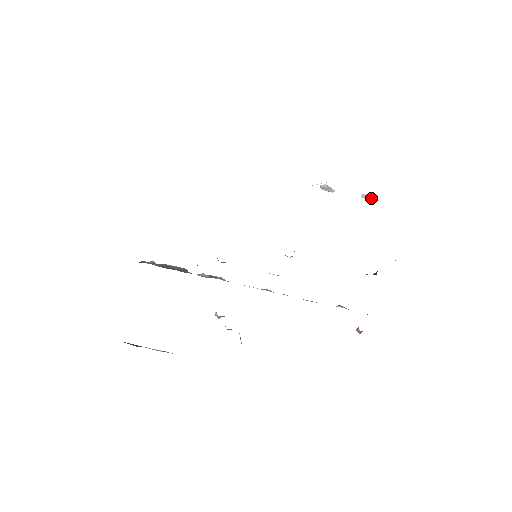
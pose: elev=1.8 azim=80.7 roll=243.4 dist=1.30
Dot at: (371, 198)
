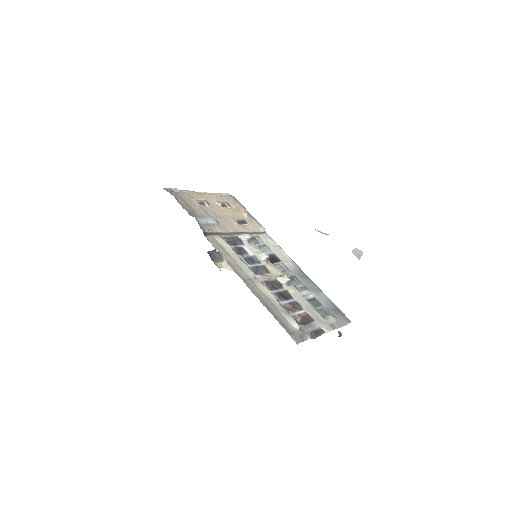
Dot at: (360, 257)
